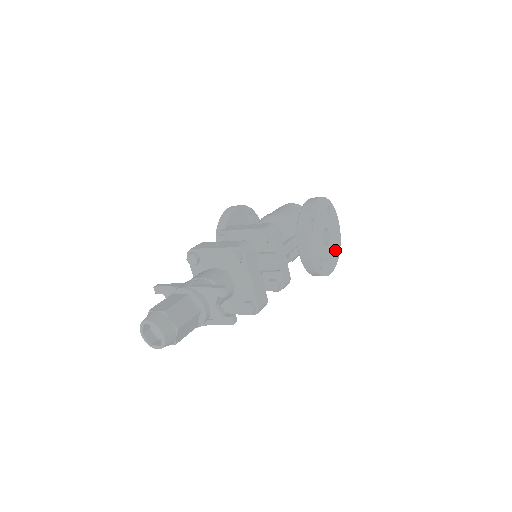
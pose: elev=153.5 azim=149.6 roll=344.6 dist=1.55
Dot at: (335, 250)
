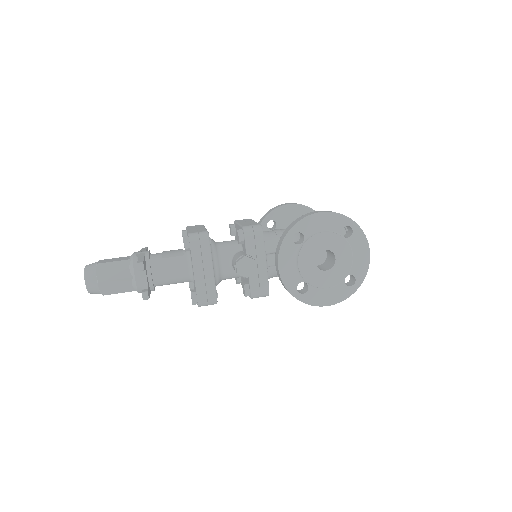
Dot at: (352, 283)
